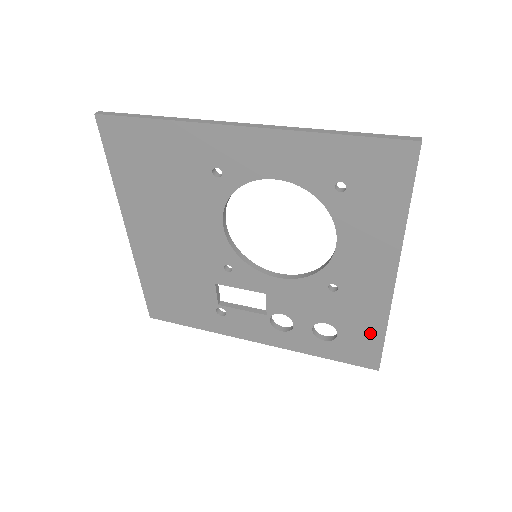
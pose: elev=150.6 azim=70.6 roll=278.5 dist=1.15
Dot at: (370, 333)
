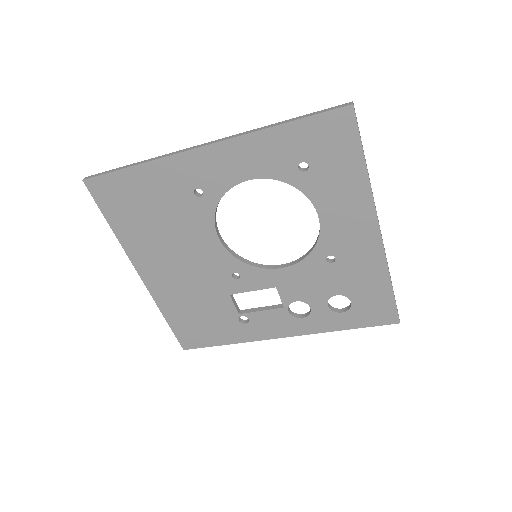
Dot at: (378, 290)
